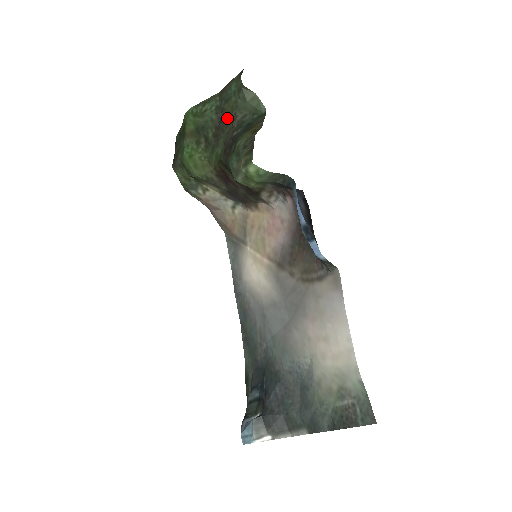
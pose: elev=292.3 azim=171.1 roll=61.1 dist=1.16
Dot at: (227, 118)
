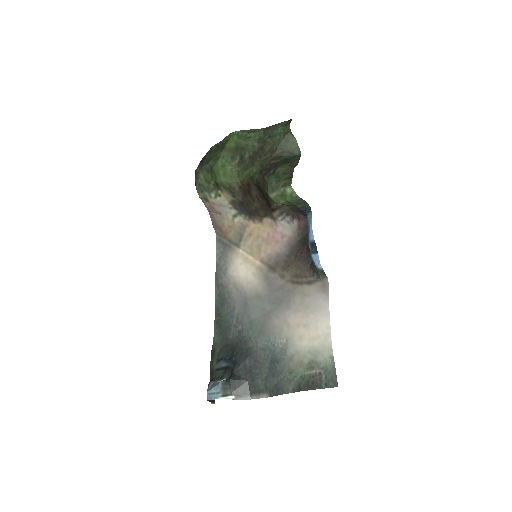
Dot at: (268, 149)
